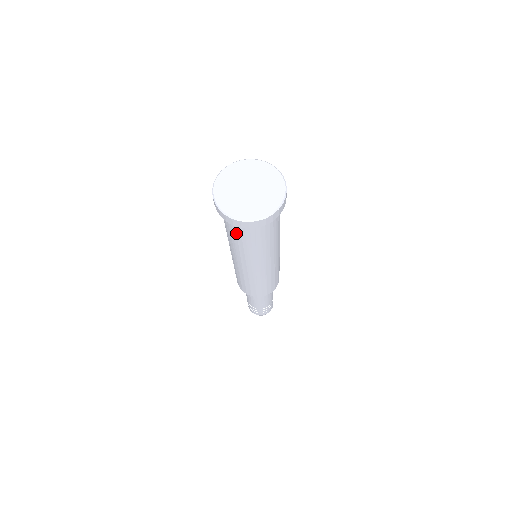
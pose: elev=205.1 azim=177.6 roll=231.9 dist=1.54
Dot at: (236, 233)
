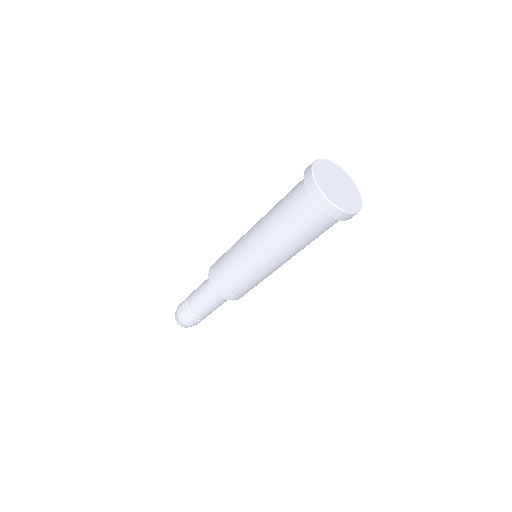
Dot at: (301, 217)
